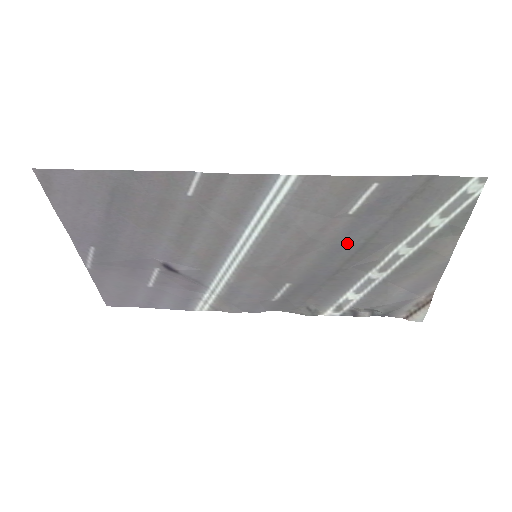
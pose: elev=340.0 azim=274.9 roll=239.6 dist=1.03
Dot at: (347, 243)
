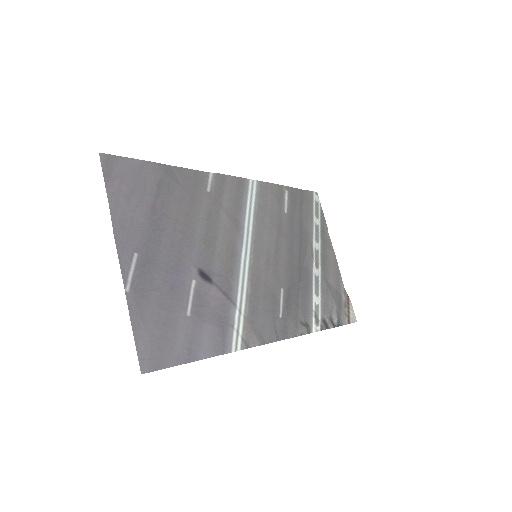
Dot at: (293, 240)
